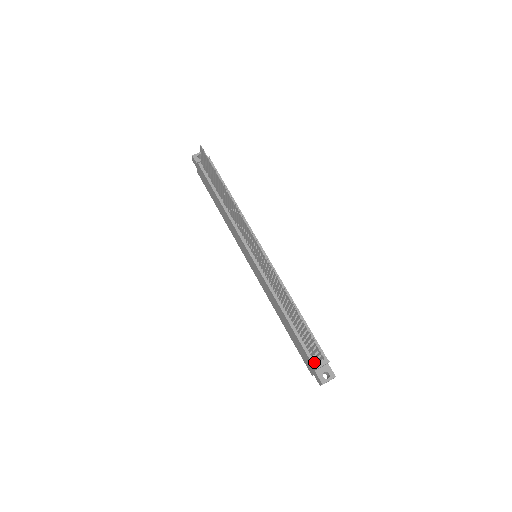
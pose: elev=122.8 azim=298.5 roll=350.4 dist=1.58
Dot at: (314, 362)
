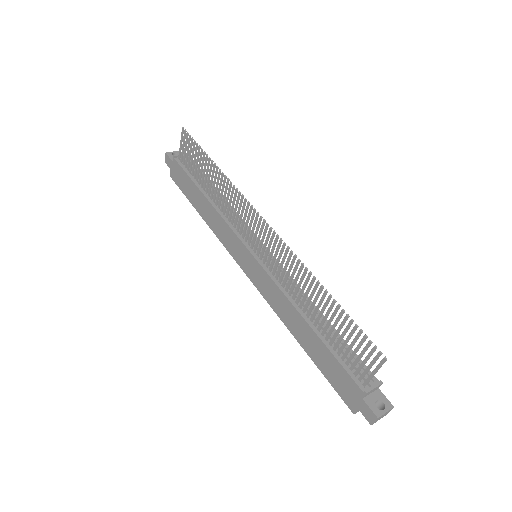
Dot at: (361, 384)
